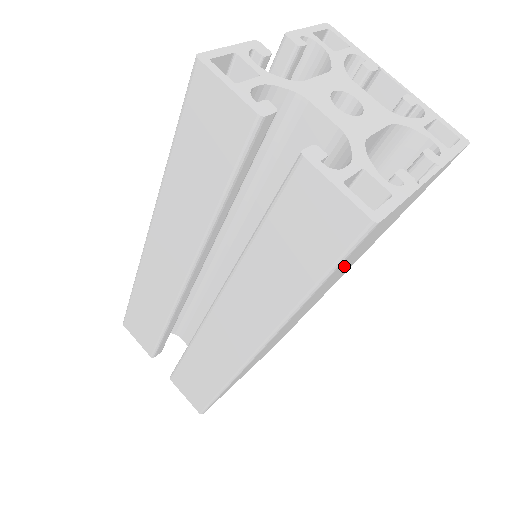
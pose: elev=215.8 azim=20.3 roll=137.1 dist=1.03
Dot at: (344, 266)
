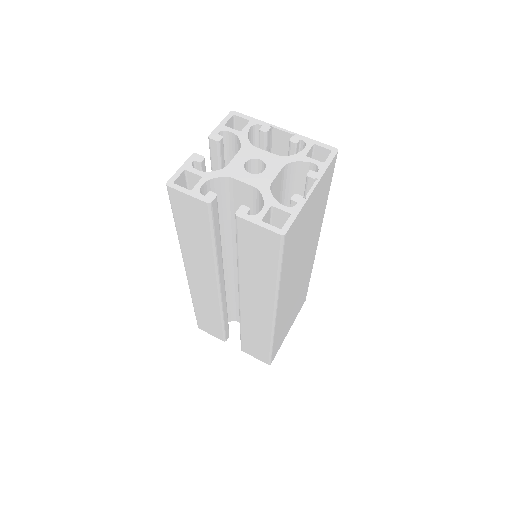
Dot at: (296, 250)
